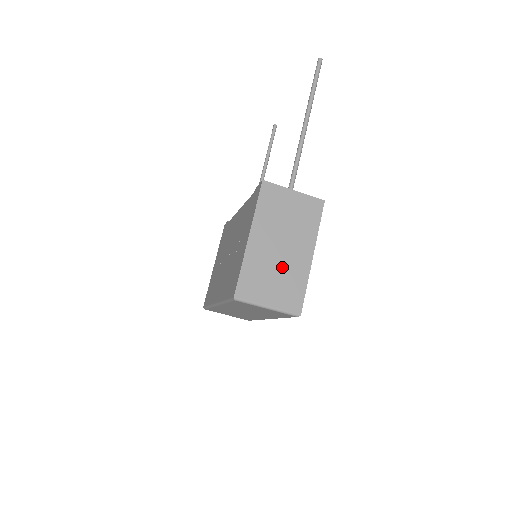
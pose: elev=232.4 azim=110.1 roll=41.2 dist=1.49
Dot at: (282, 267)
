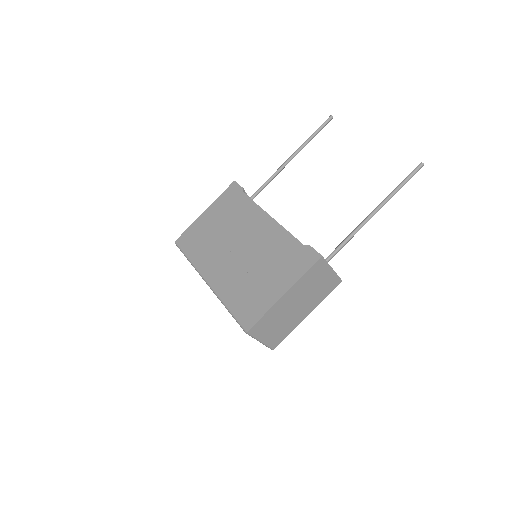
Dot at: (287, 319)
